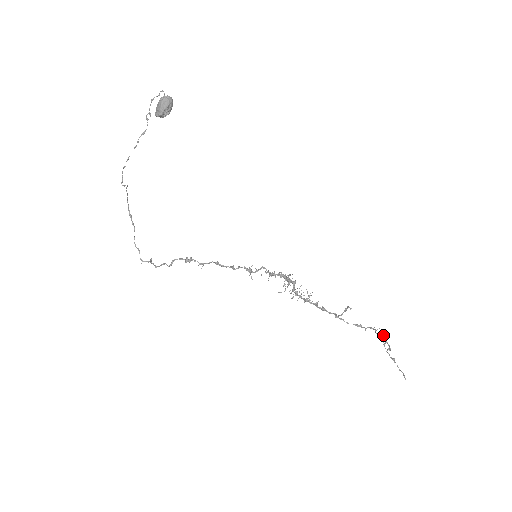
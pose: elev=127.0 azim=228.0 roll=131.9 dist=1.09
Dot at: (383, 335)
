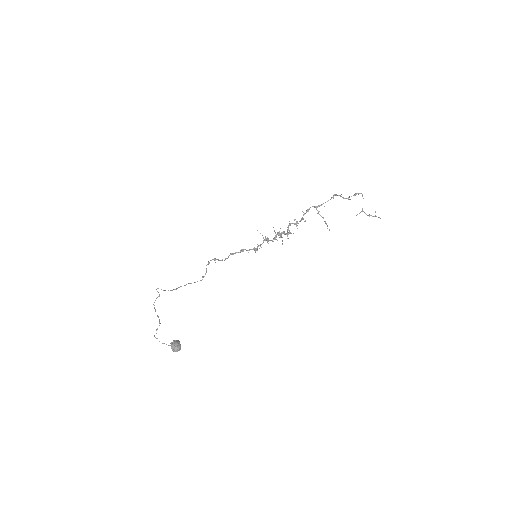
Dot at: occluded
